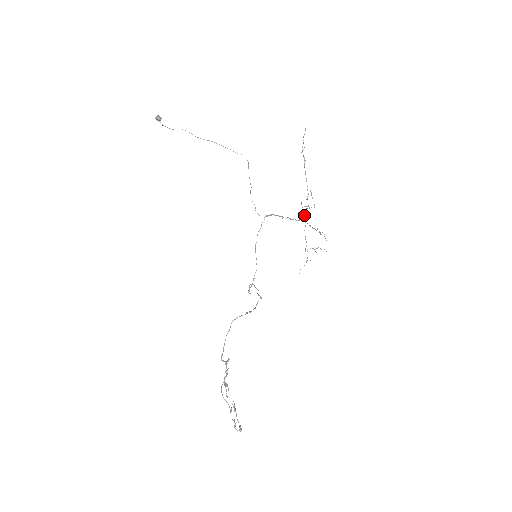
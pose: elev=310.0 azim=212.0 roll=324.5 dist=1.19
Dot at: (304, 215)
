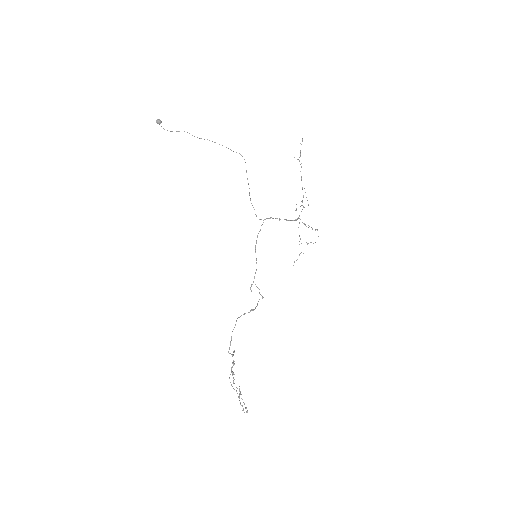
Dot at: (299, 215)
